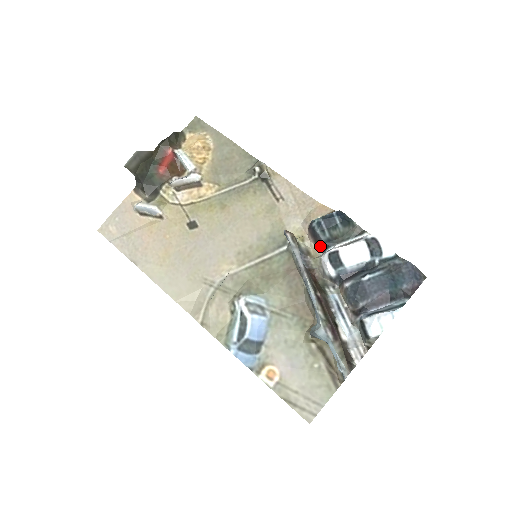
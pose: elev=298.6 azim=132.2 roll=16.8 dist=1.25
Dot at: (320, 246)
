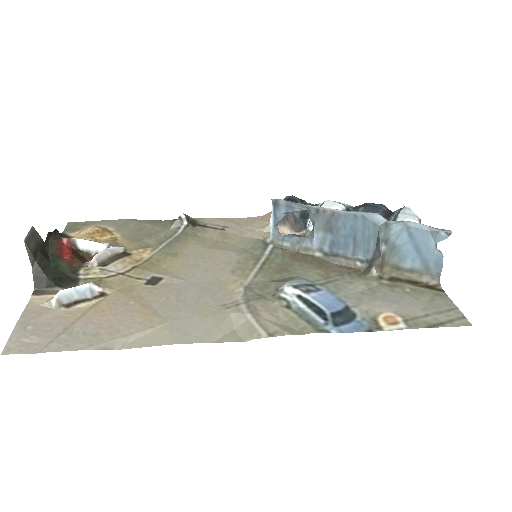
Dot at: (298, 228)
